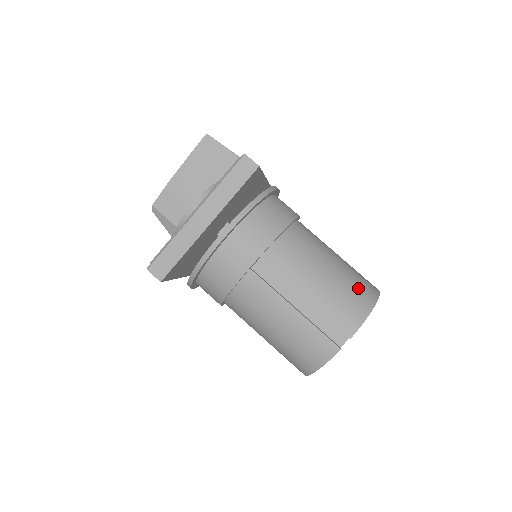
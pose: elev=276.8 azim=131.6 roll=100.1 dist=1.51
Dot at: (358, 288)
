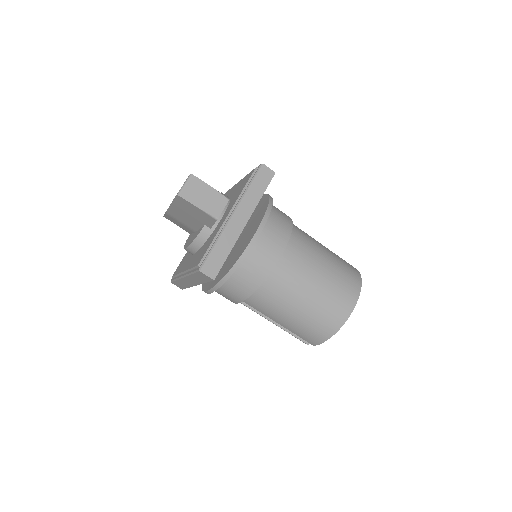
Dot at: (323, 321)
